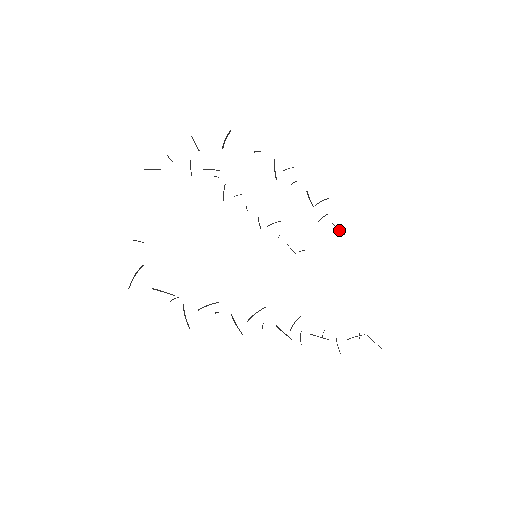
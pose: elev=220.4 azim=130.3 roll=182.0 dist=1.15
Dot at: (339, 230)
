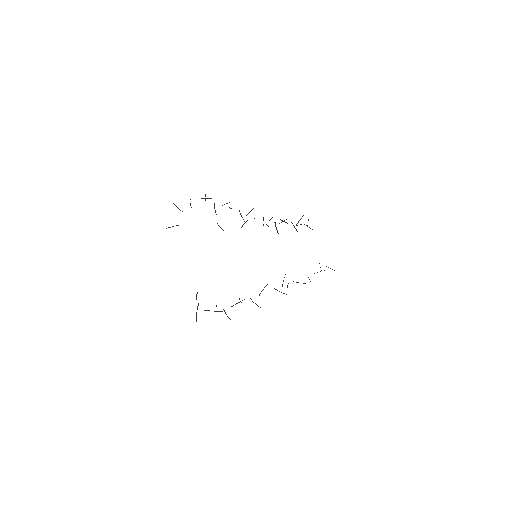
Dot at: occluded
